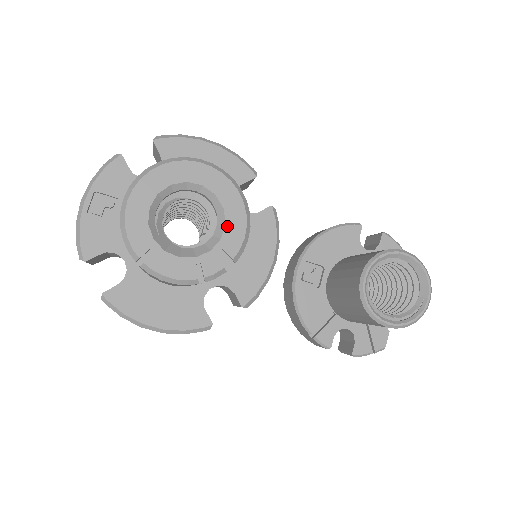
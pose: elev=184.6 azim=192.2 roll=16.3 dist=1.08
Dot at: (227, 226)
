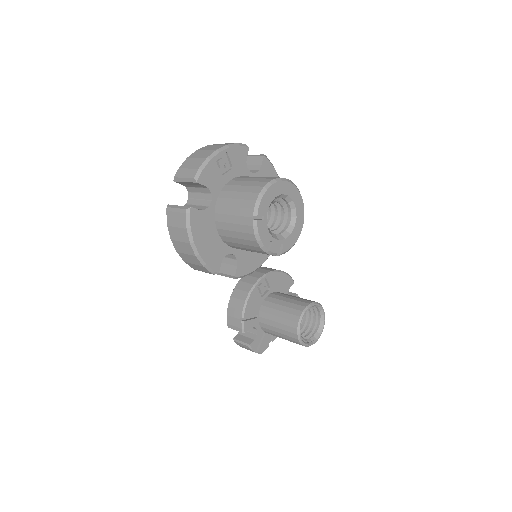
Dot at: (291, 236)
